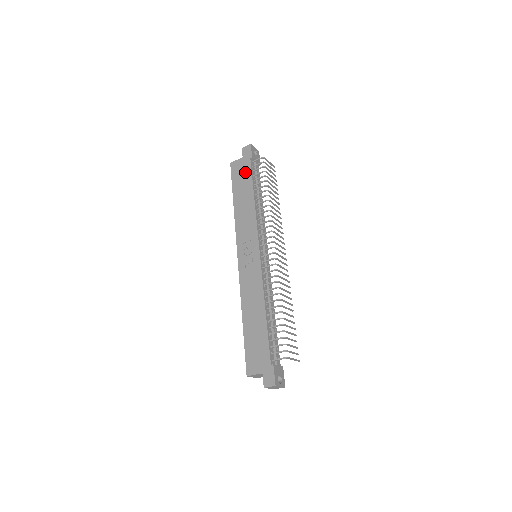
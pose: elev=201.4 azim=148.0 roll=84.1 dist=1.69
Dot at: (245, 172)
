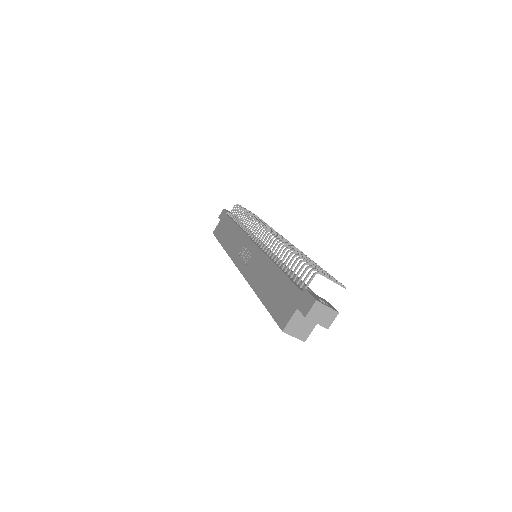
Dot at: (225, 223)
